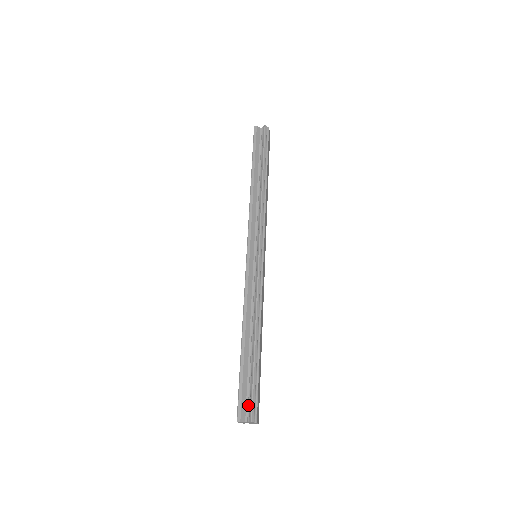
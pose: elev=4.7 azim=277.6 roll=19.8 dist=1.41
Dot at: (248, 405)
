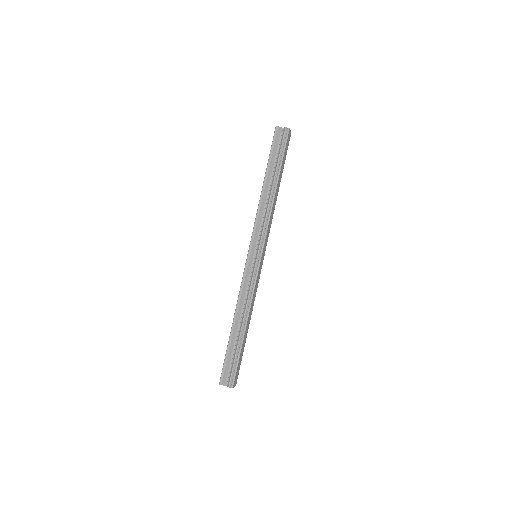
Dot at: (229, 374)
